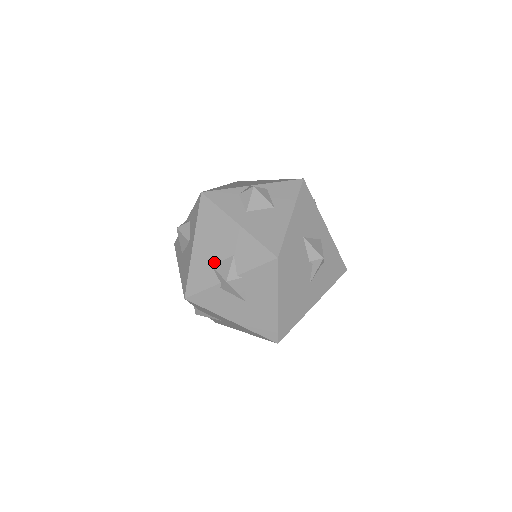
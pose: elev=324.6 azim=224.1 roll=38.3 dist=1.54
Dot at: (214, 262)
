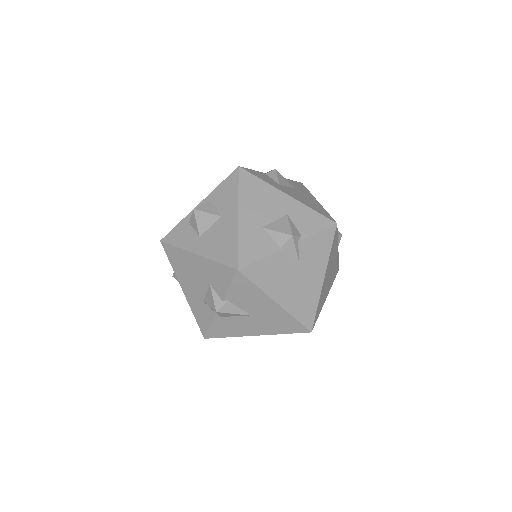
Dot at: (202, 297)
